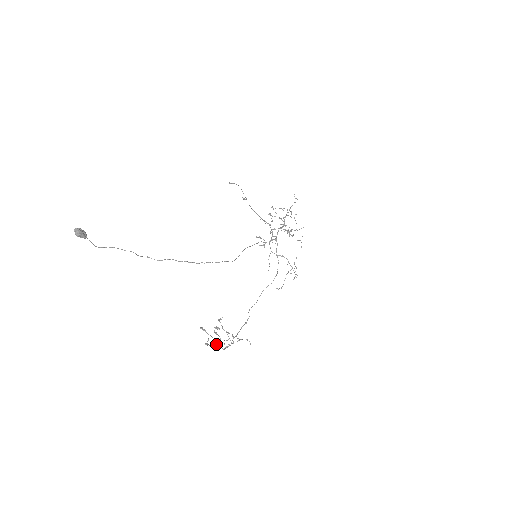
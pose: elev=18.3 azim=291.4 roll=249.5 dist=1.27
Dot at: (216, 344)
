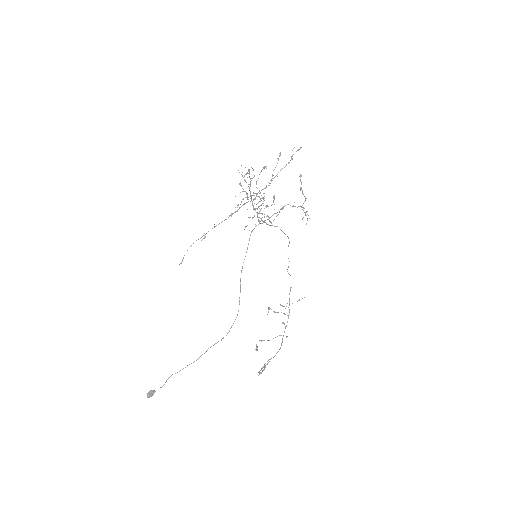
Dot at: occluded
